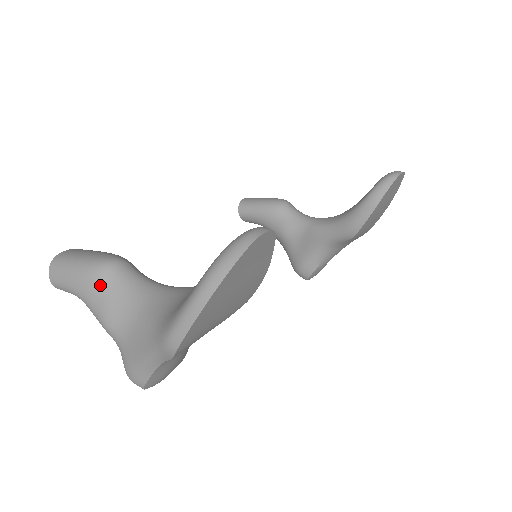
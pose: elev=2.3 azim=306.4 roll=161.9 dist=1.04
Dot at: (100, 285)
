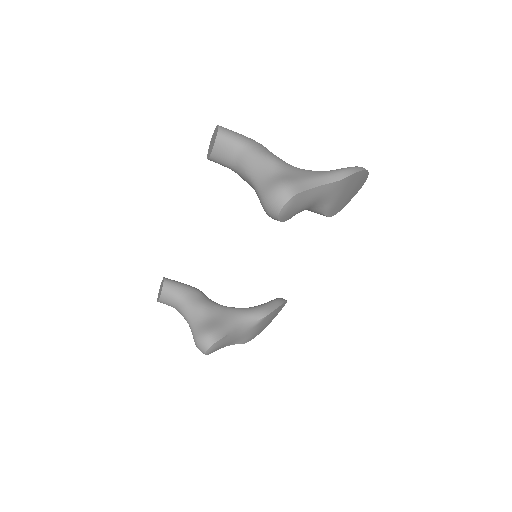
Dot at: occluded
